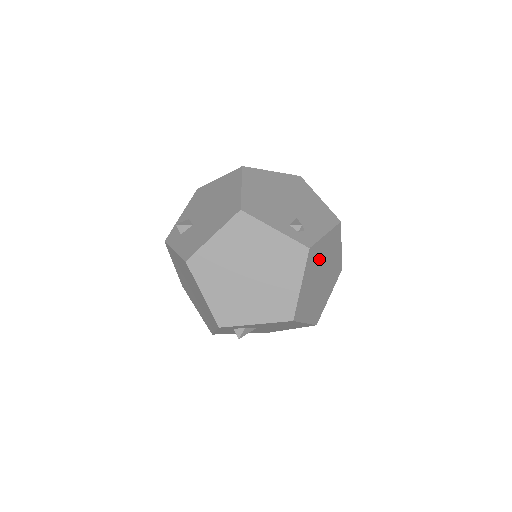
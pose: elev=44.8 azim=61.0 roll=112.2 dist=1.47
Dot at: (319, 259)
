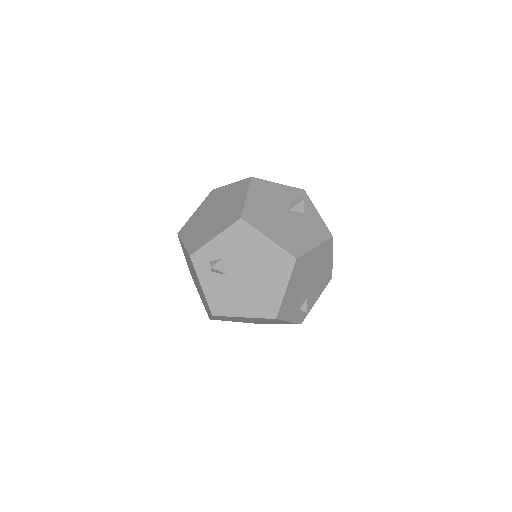
Dot at: occluded
